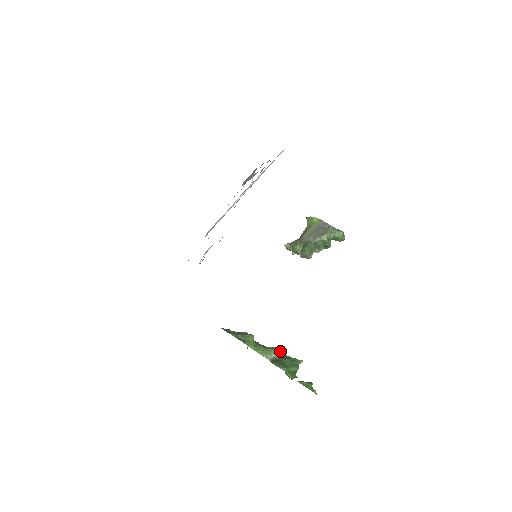
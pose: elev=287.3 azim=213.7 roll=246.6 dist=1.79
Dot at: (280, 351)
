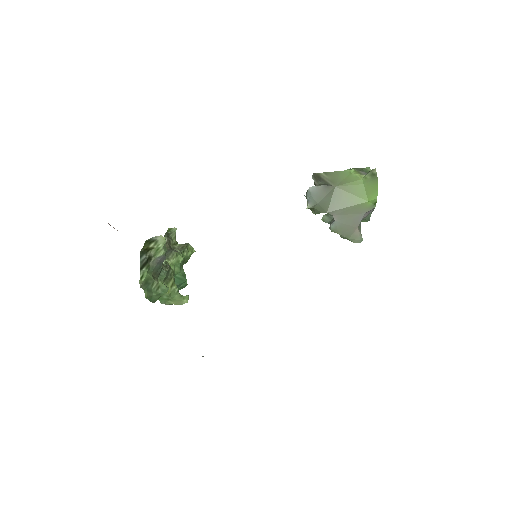
Dot at: occluded
